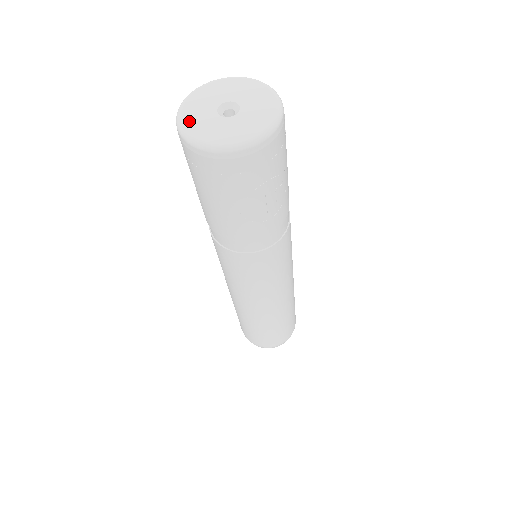
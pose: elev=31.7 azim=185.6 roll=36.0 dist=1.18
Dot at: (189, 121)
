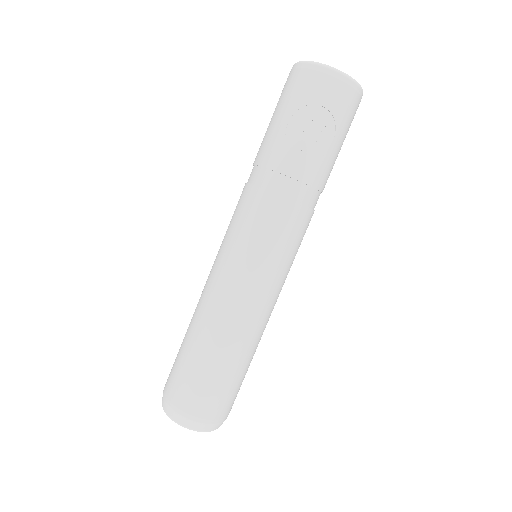
Dot at: occluded
